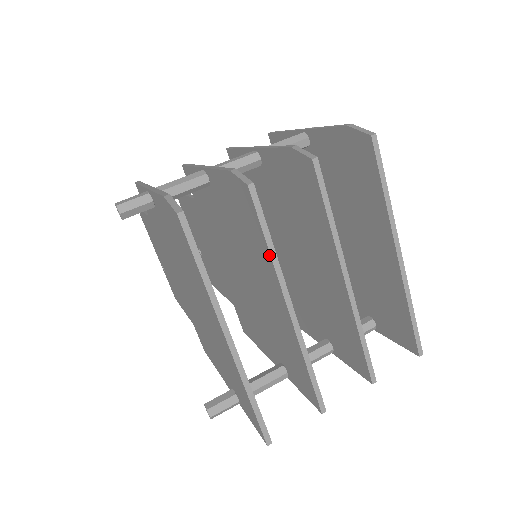
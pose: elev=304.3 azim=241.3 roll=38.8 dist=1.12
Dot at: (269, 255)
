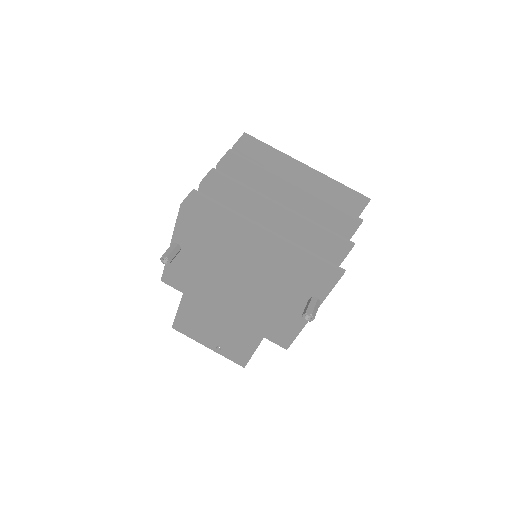
Dot at: (248, 191)
